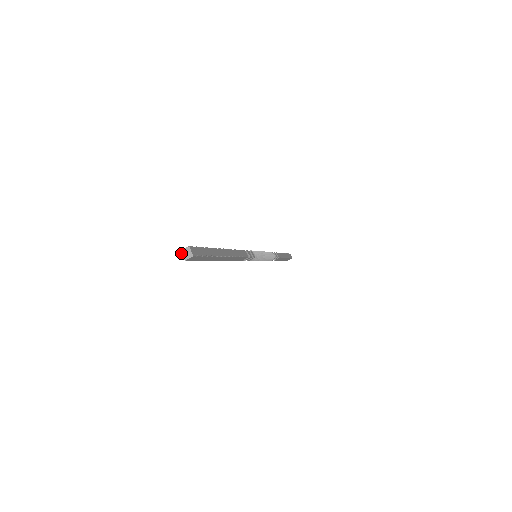
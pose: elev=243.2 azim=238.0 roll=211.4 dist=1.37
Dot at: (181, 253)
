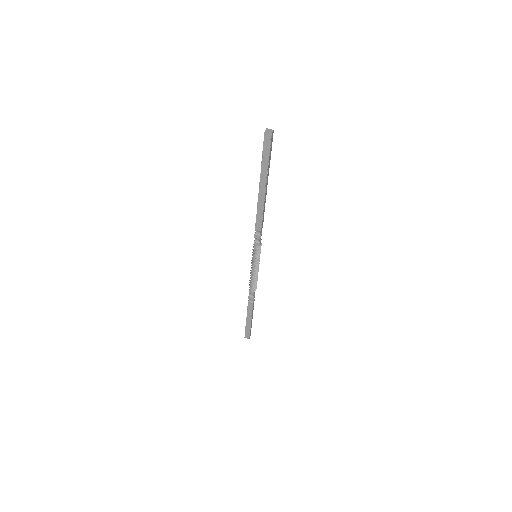
Dot at: (266, 129)
